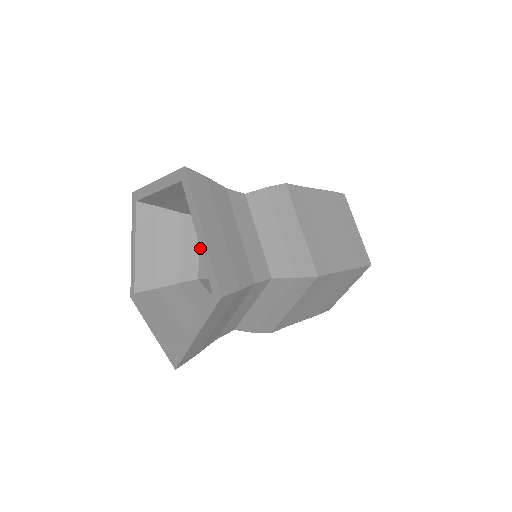
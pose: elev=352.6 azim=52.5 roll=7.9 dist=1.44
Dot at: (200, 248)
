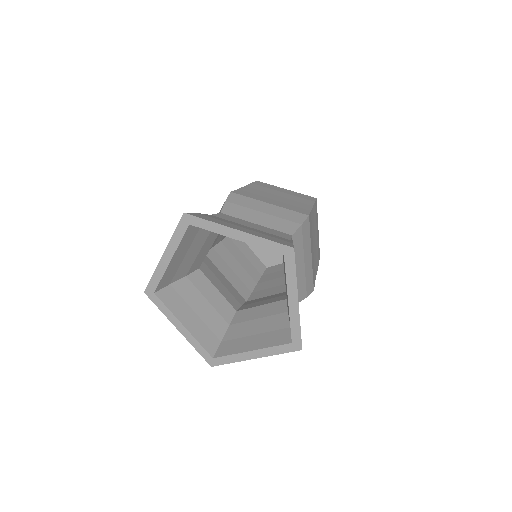
Dot at: (289, 312)
